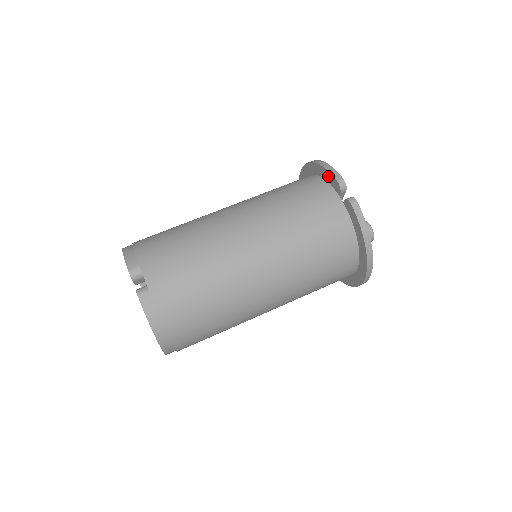
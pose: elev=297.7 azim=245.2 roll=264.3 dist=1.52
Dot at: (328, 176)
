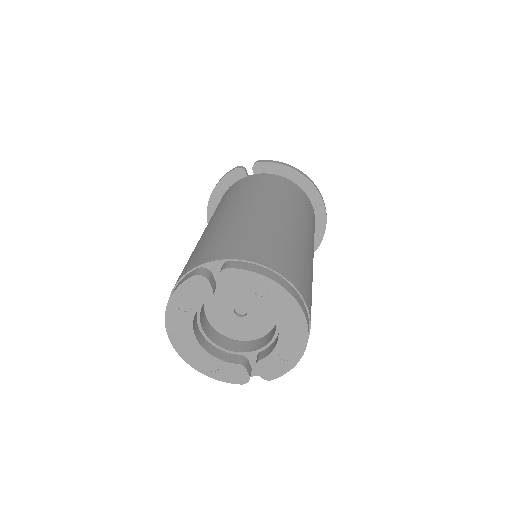
Dot at: (228, 180)
